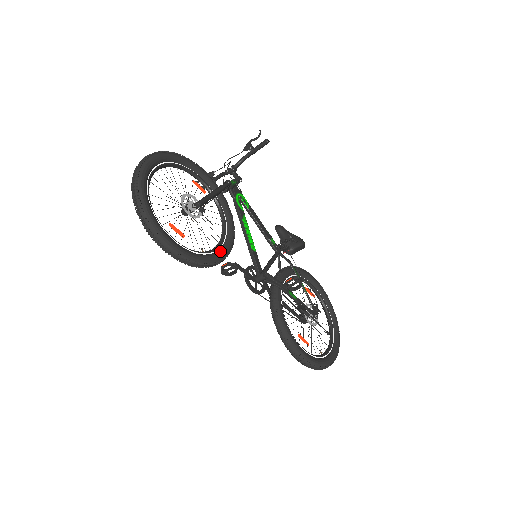
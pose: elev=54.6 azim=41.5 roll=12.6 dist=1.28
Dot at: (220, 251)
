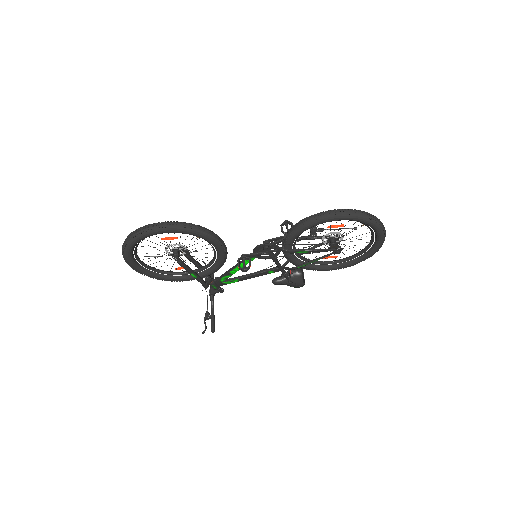
Dot at: occluded
